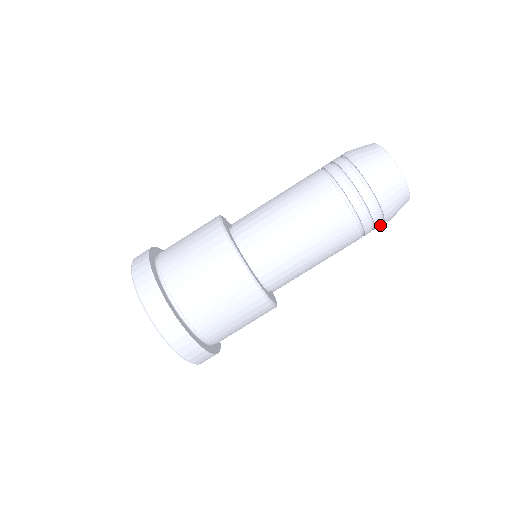
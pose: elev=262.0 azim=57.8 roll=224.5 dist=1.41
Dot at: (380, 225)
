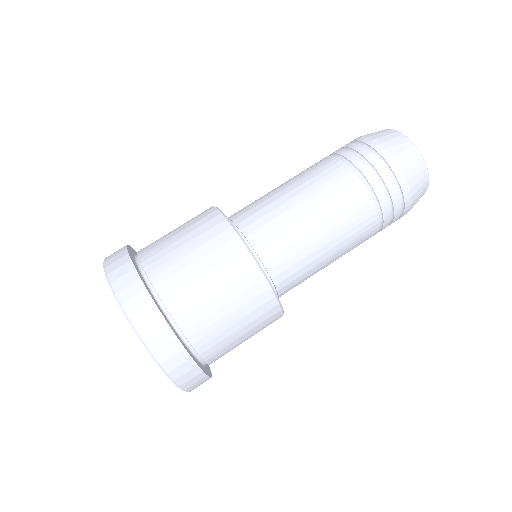
Dot at: occluded
